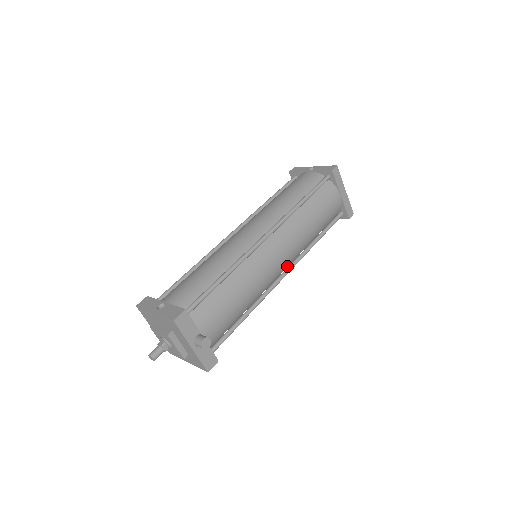
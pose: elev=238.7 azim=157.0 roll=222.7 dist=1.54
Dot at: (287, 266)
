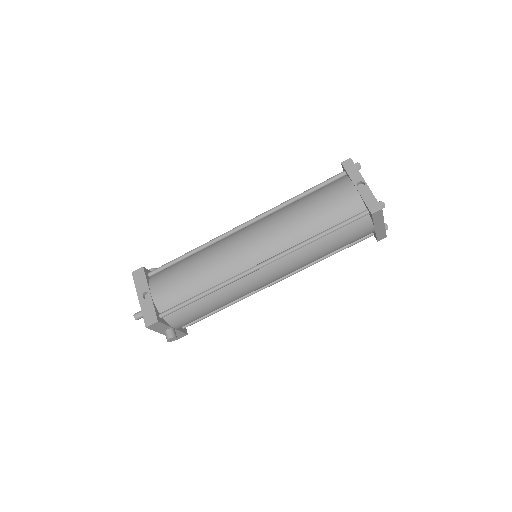
Dot at: occluded
